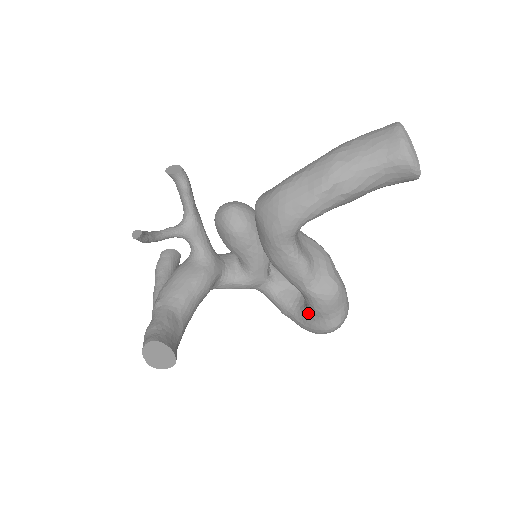
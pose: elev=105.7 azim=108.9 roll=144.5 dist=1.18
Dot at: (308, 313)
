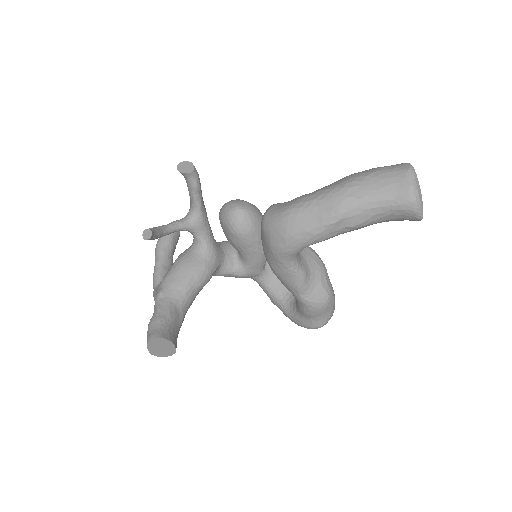
Dot at: (297, 311)
